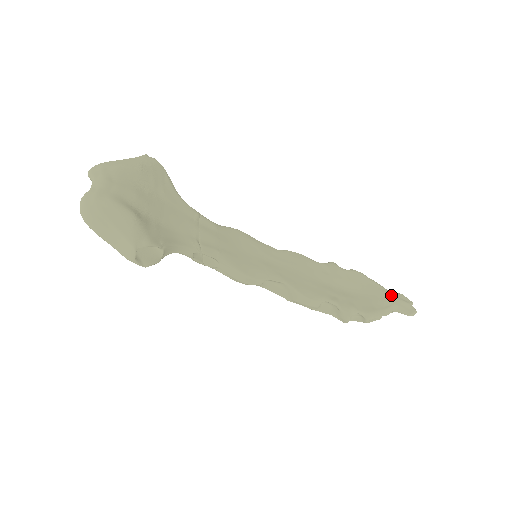
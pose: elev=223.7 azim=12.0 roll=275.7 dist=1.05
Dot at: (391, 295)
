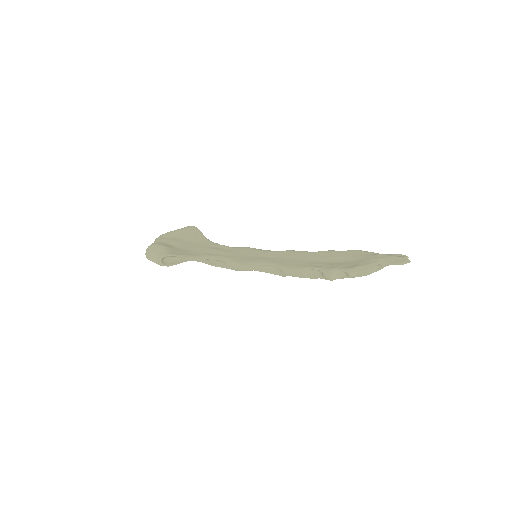
Dot at: (380, 255)
